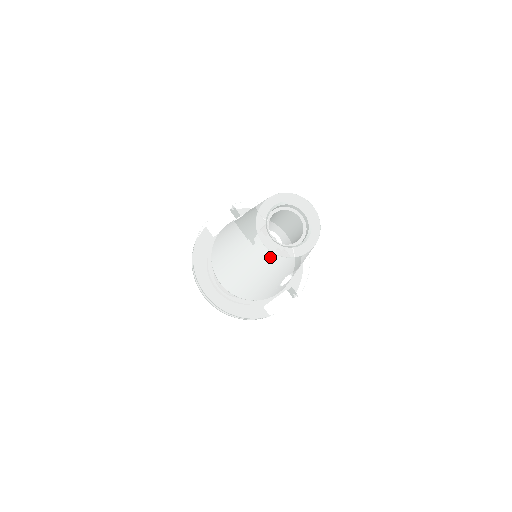
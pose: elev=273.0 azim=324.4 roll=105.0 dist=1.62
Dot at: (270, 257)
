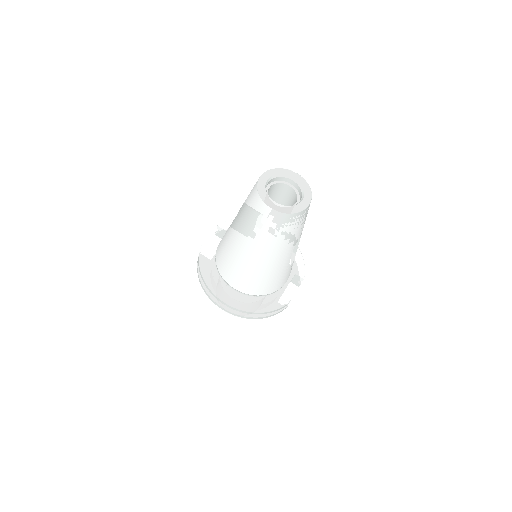
Dot at: (281, 220)
